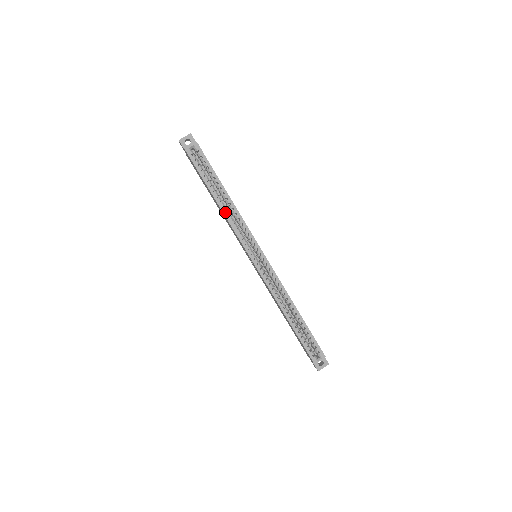
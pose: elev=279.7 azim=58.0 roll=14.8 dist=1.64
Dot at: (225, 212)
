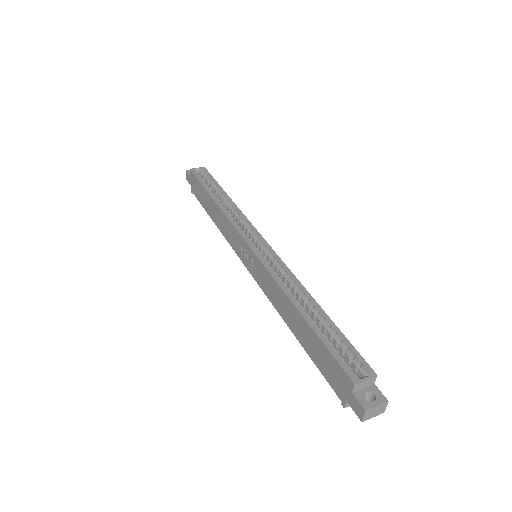
Dot at: (221, 207)
